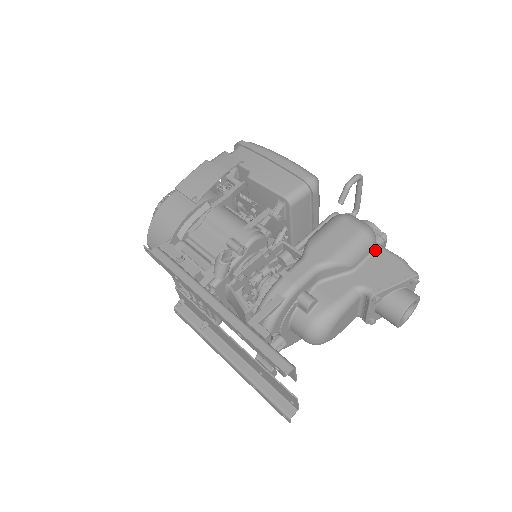
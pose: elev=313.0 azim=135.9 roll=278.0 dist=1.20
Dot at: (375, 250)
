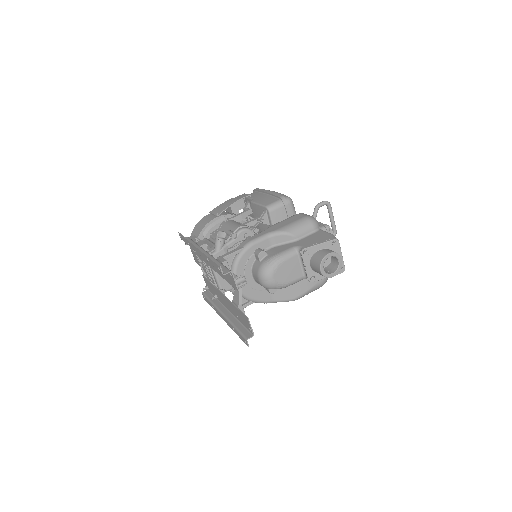
Dot at: (316, 231)
